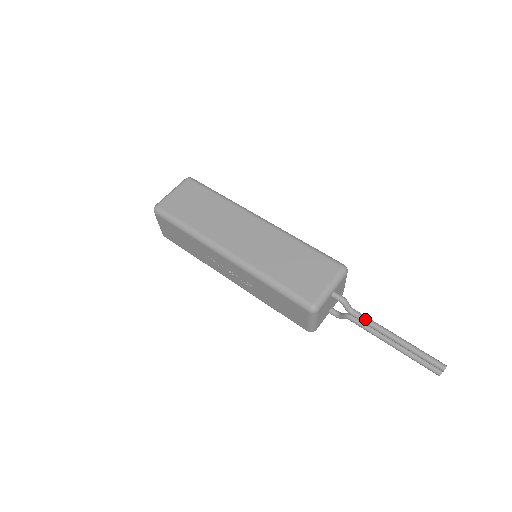
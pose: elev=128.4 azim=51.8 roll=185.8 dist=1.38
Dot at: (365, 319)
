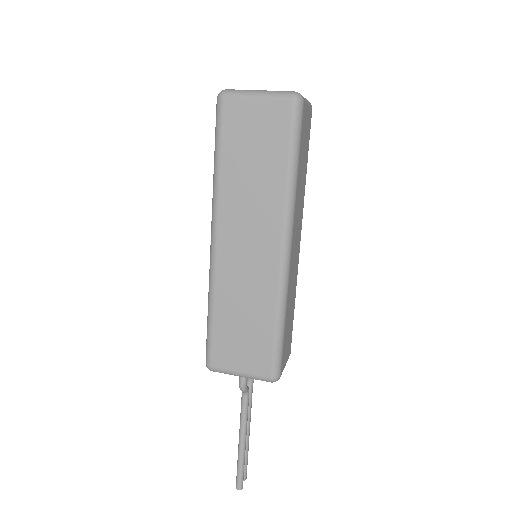
Dot at: (242, 409)
